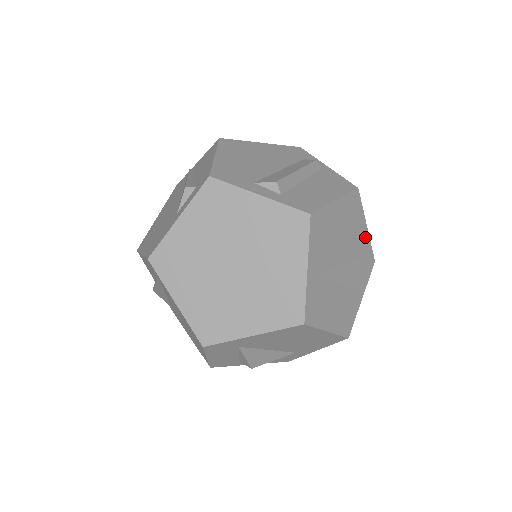
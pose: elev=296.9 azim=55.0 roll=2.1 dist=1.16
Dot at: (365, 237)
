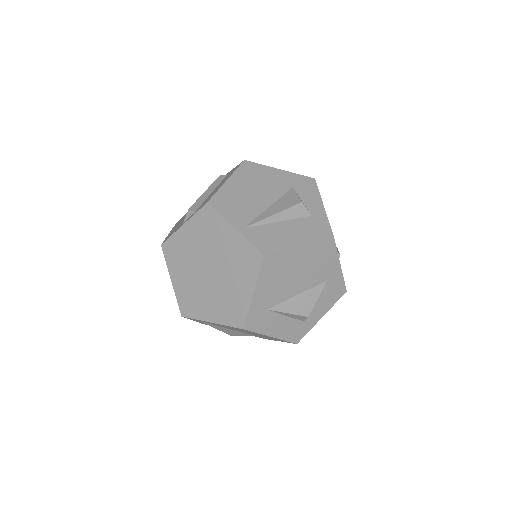
Dot at: (284, 175)
